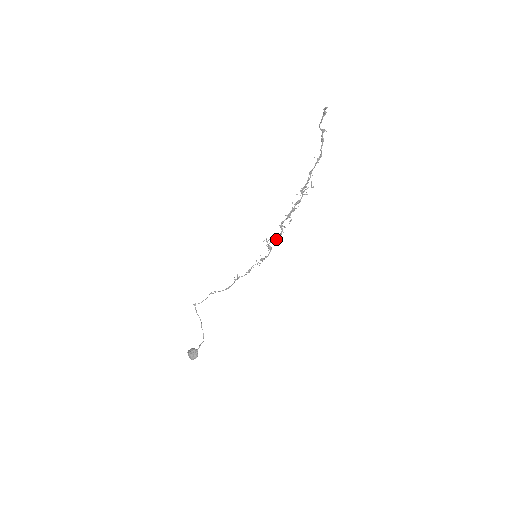
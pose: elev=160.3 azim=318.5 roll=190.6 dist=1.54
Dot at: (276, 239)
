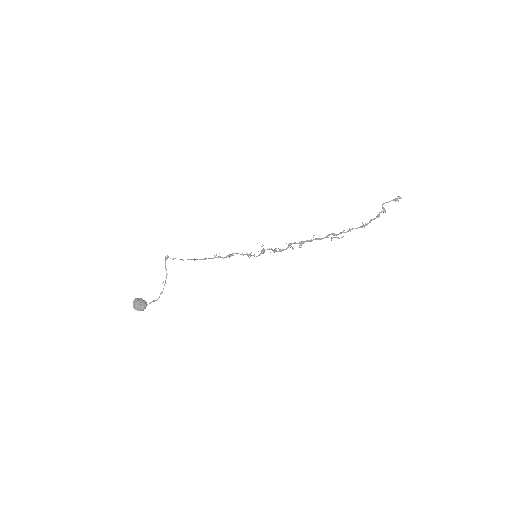
Dot at: (277, 251)
